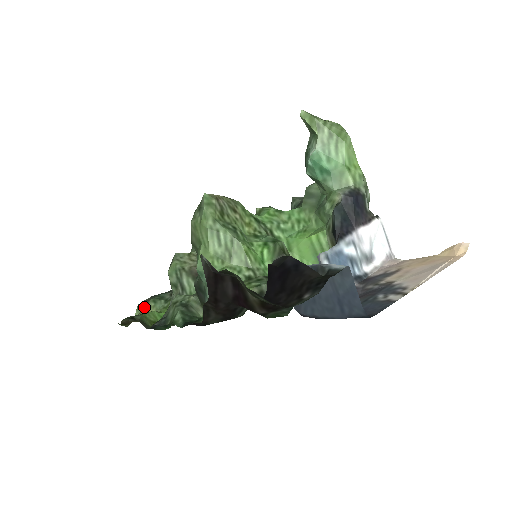
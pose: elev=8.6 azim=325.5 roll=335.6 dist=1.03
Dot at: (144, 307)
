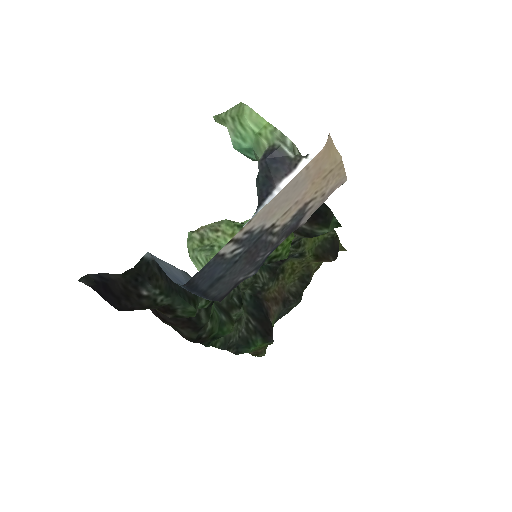
Dot at: occluded
